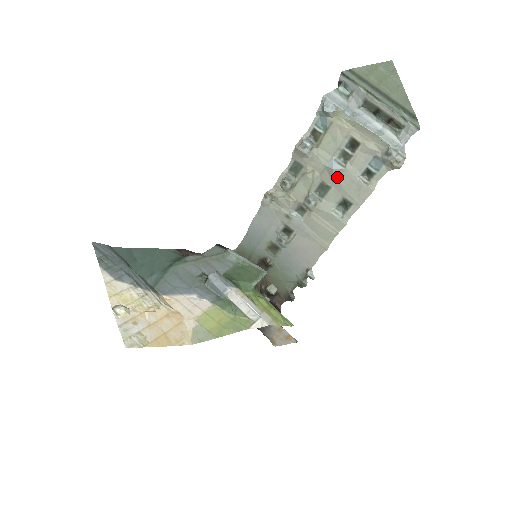
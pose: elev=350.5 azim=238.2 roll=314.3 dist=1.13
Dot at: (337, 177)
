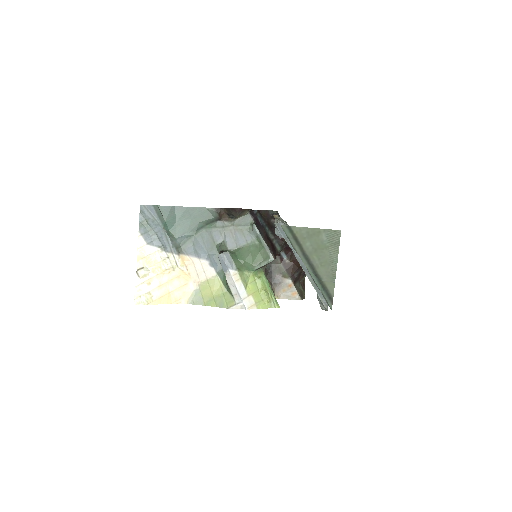
Dot at: occluded
